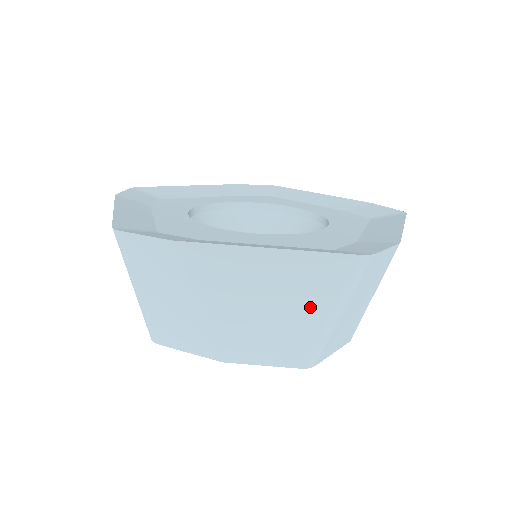
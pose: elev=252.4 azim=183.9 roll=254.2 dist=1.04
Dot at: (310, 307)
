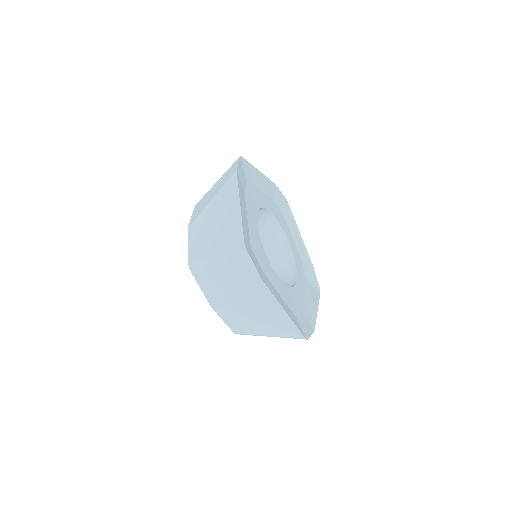
Dot at: (268, 329)
